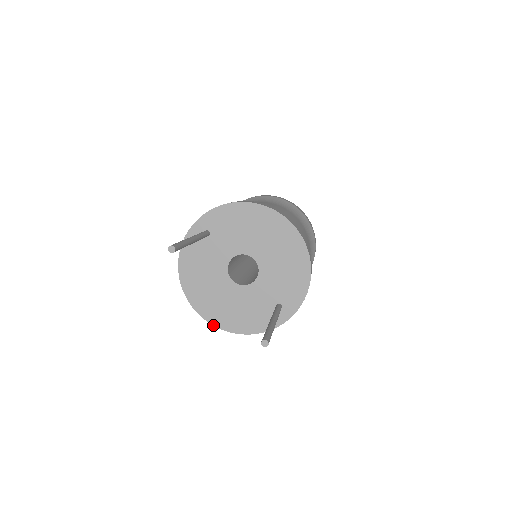
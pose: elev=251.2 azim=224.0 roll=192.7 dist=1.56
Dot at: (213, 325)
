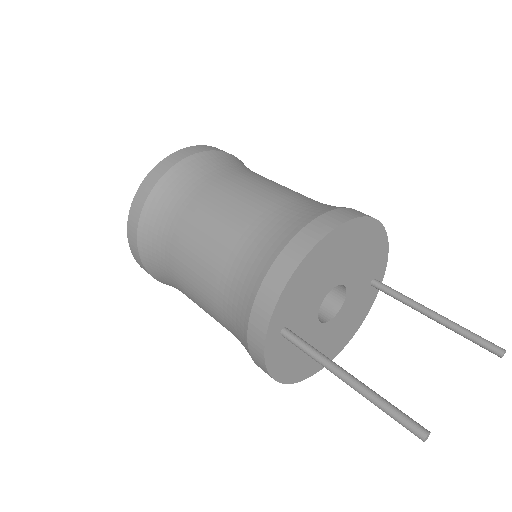
Dot at: occluded
